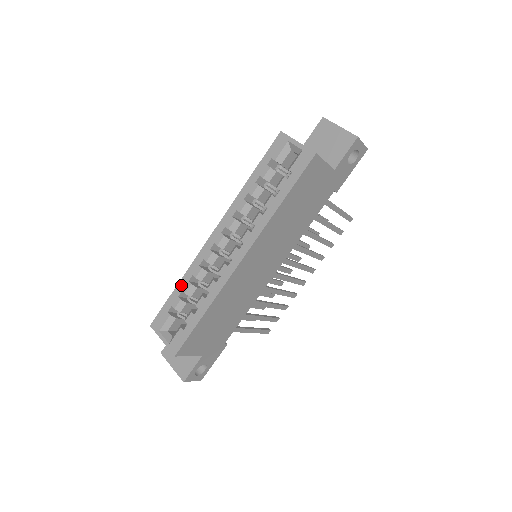
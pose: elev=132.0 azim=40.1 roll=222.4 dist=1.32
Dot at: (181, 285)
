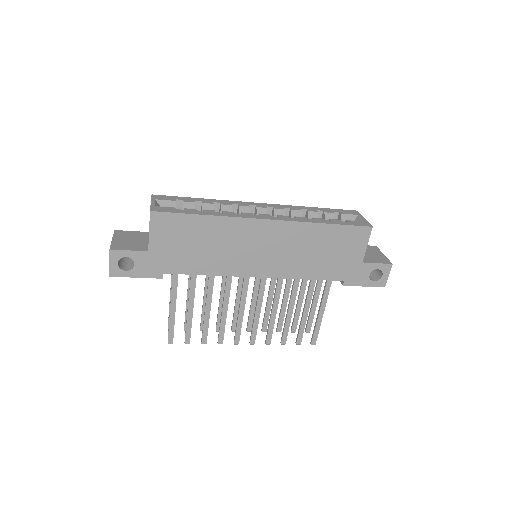
Dot at: (205, 200)
